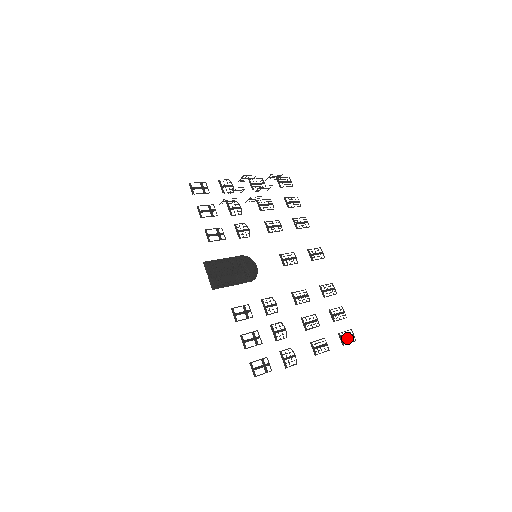
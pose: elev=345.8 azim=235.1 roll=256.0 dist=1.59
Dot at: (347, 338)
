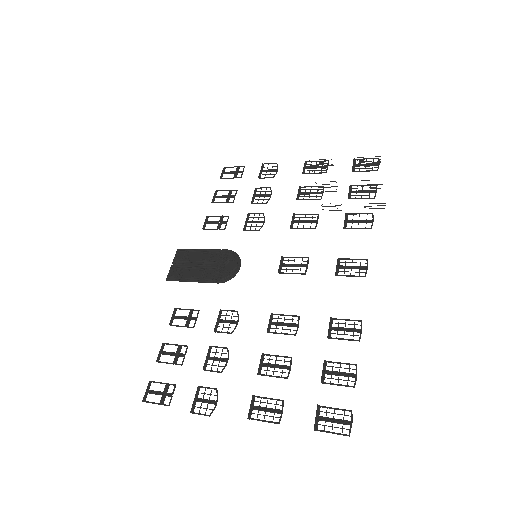
Dot at: (332, 422)
